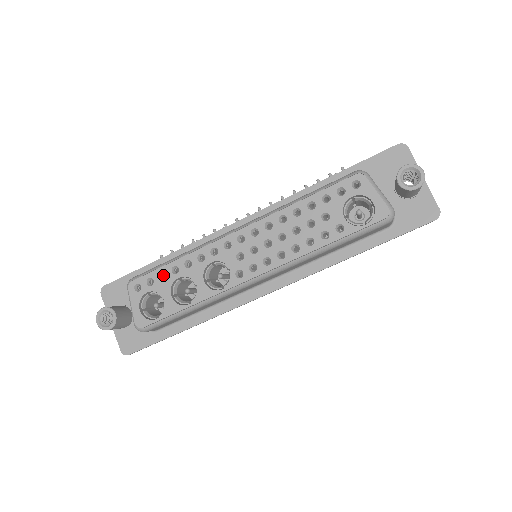
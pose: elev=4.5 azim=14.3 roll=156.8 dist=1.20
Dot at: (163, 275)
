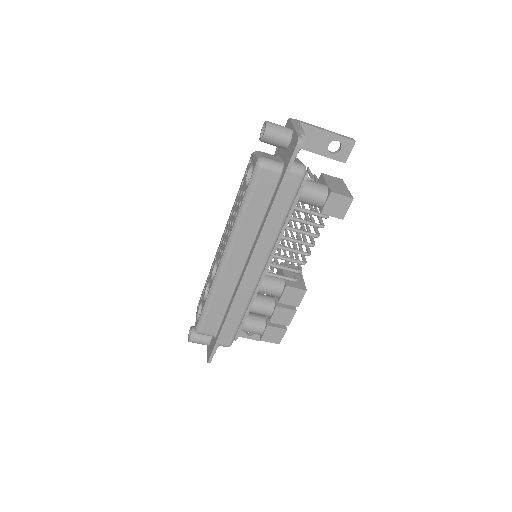
Dot at: occluded
